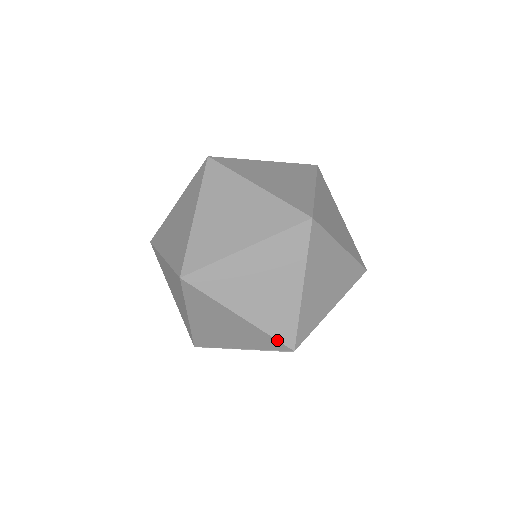
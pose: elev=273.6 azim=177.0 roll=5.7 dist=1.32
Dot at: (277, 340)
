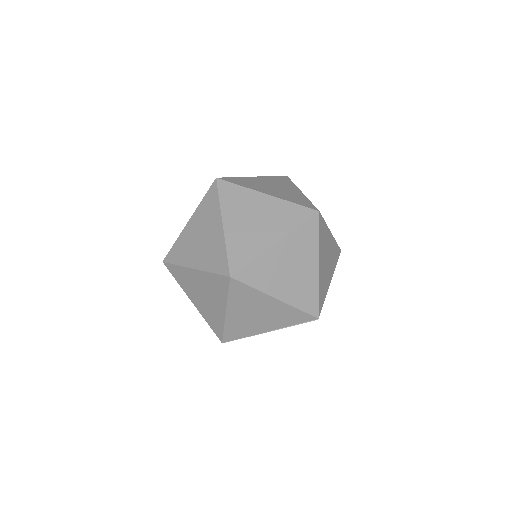
Dot at: (306, 313)
